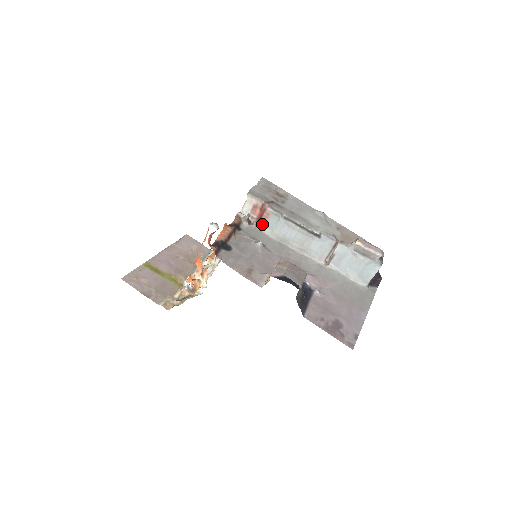
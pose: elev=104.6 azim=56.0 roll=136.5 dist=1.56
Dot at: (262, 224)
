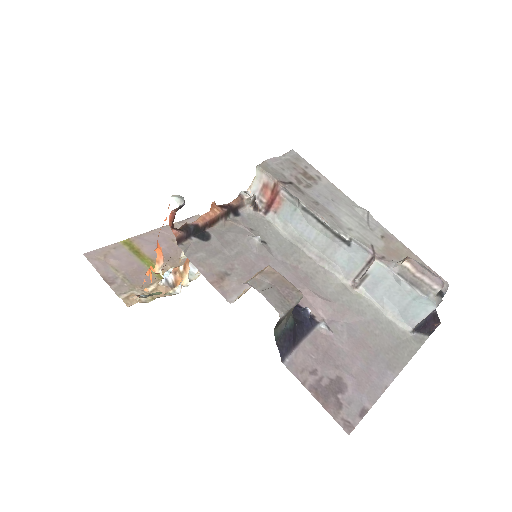
Dot at: (273, 213)
